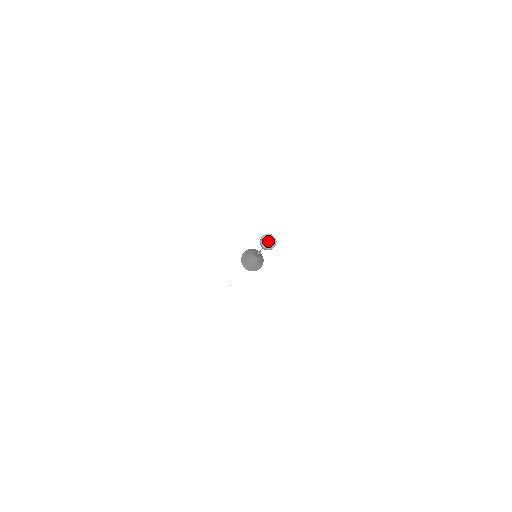
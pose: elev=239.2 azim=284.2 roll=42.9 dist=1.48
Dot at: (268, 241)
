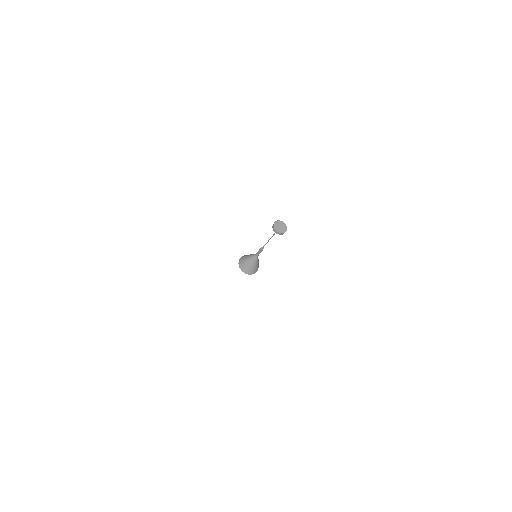
Dot at: (280, 226)
